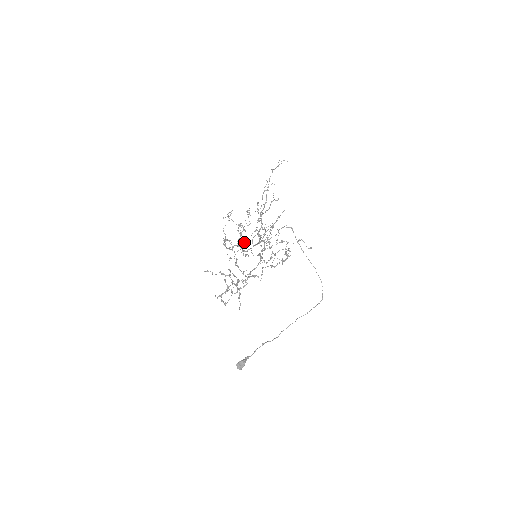
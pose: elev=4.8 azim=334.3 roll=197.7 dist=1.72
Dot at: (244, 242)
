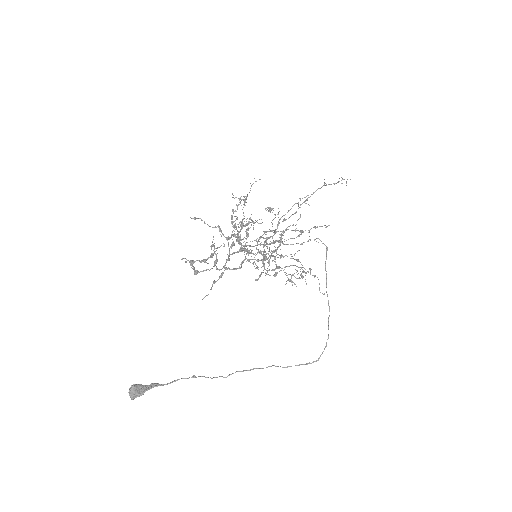
Dot at: occluded
